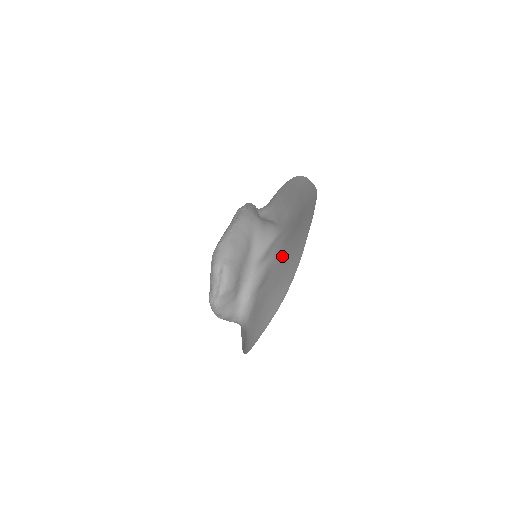
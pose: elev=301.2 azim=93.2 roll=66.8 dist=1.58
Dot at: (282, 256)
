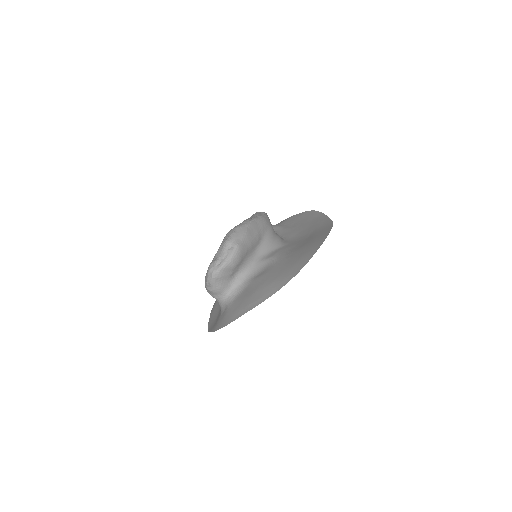
Dot at: (286, 259)
